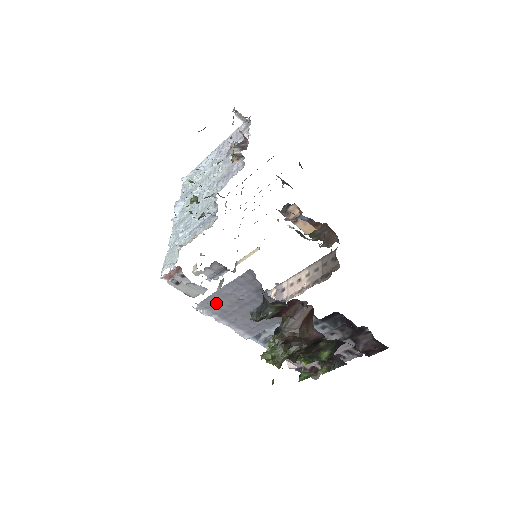
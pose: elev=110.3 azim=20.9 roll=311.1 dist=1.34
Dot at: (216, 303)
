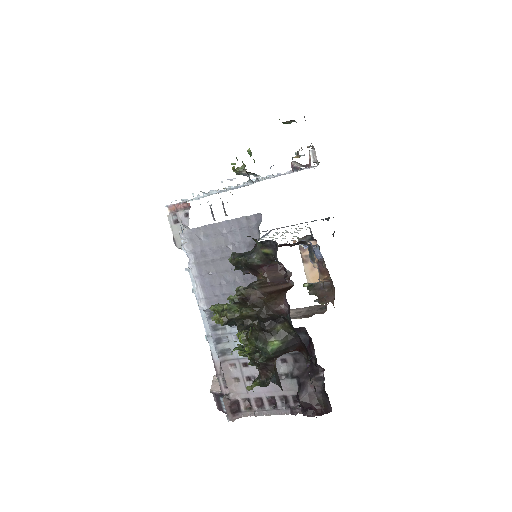
Dot at: (203, 239)
